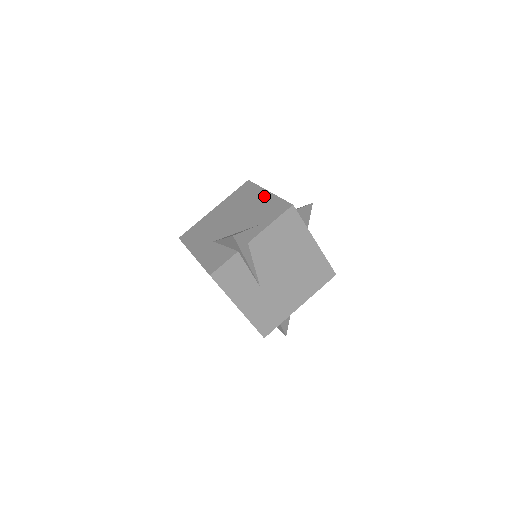
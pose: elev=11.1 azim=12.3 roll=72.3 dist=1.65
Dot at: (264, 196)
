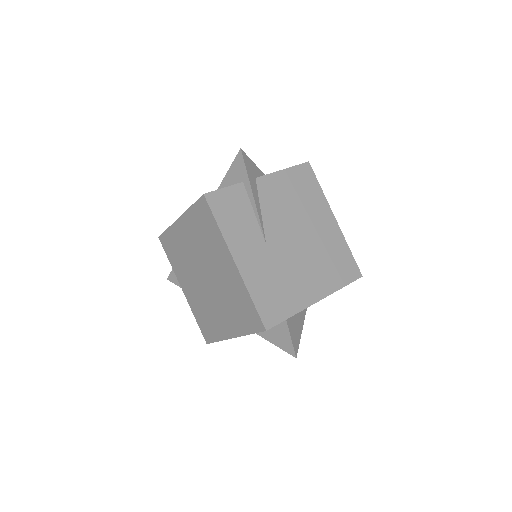
Dot at: occluded
